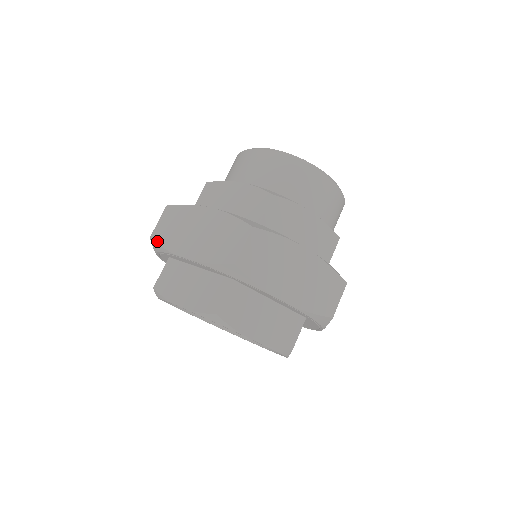
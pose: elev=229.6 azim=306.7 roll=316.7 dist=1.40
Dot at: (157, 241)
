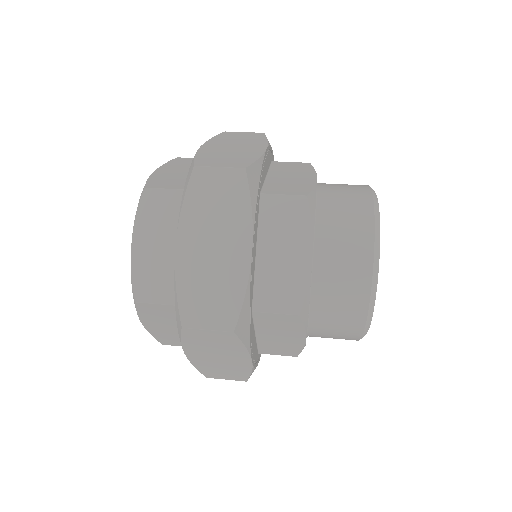
Dot at: (221, 134)
